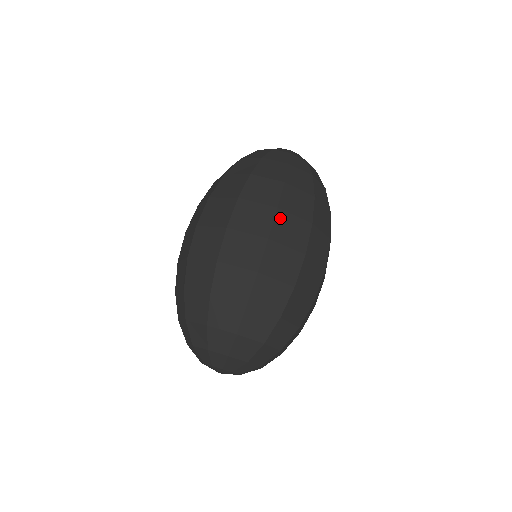
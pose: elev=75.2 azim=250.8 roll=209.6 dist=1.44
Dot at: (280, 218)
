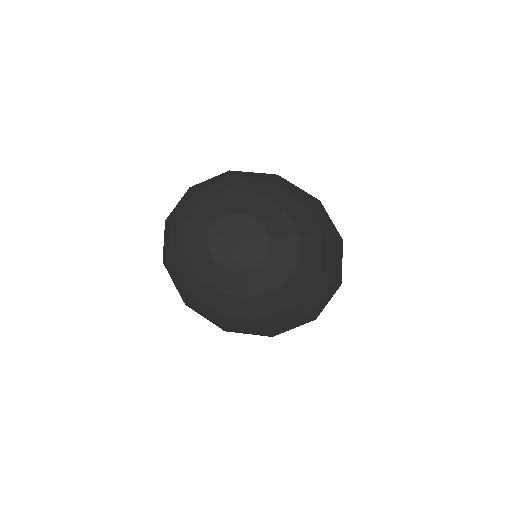
Dot at: occluded
